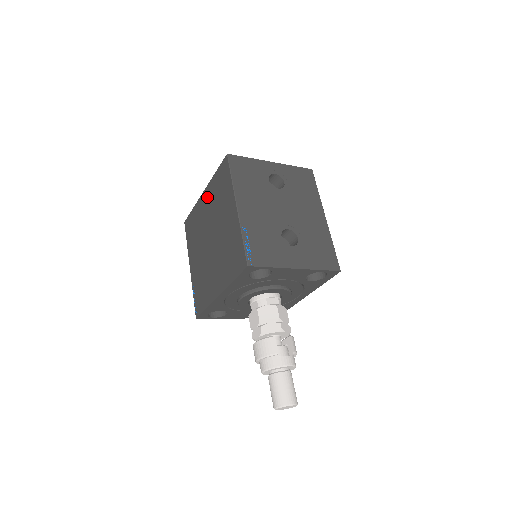
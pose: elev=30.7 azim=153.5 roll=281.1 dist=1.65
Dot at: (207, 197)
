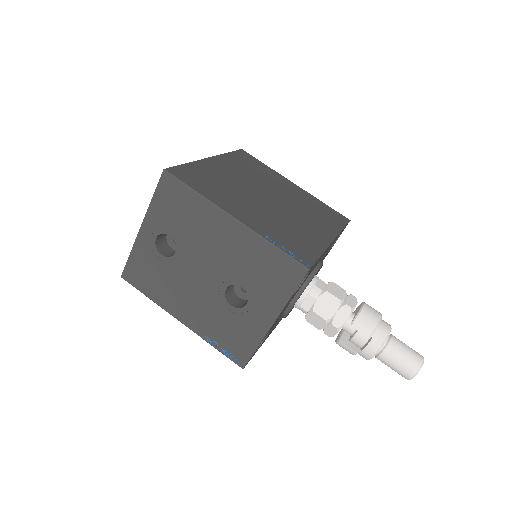
Dot at: occluded
